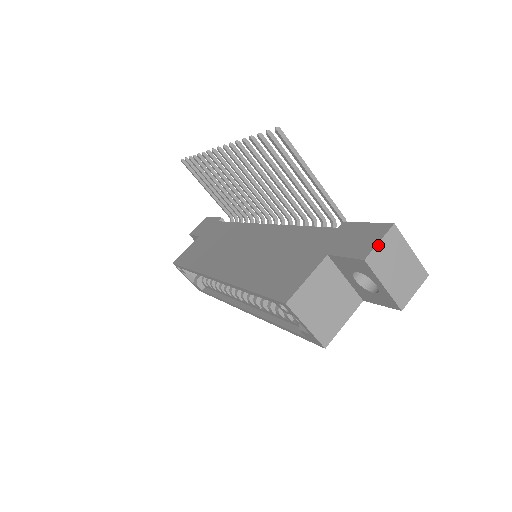
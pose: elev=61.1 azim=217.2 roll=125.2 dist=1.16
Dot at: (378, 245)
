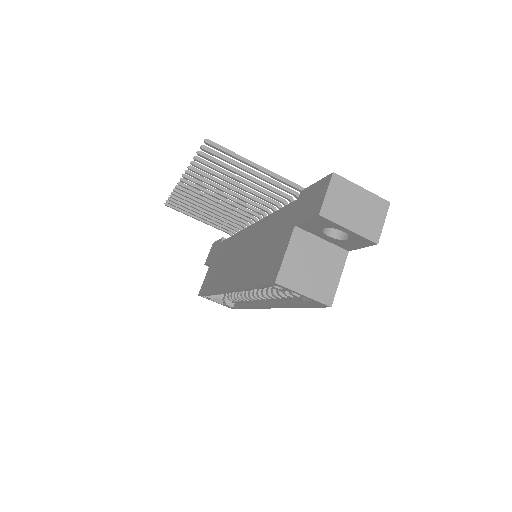
Dot at: (326, 197)
